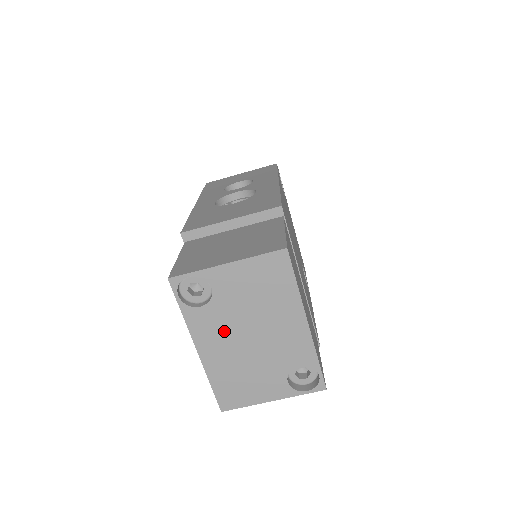
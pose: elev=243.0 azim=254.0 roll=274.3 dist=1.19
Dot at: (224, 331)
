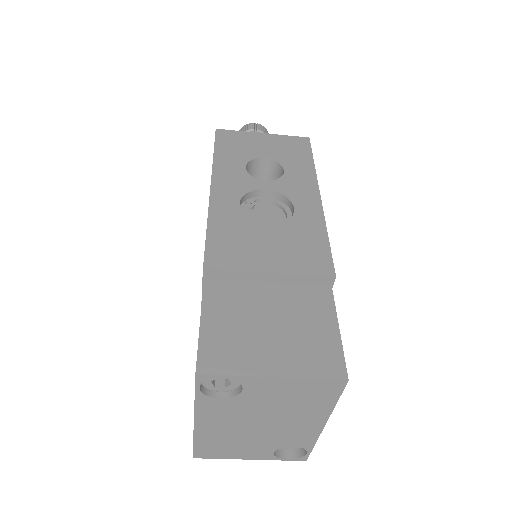
Dot at: (234, 417)
